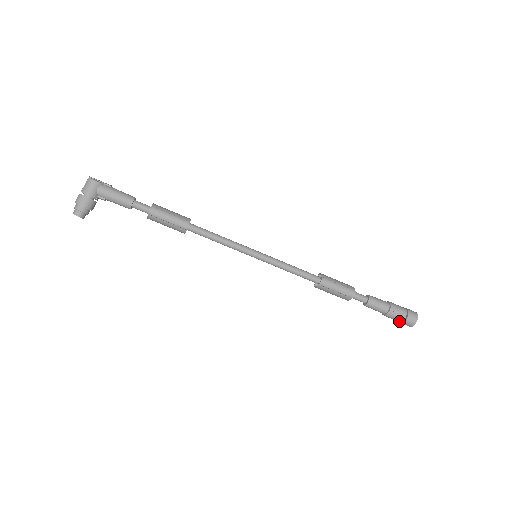
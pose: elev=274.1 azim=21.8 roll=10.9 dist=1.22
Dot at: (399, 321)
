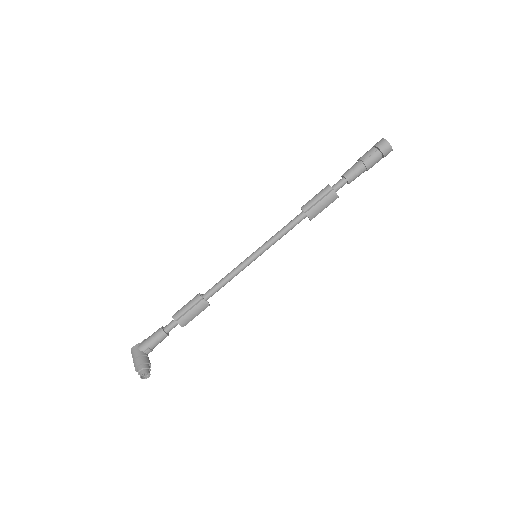
Dot at: (379, 156)
